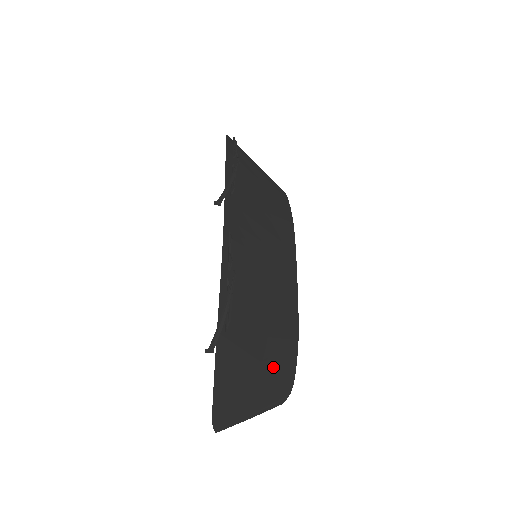
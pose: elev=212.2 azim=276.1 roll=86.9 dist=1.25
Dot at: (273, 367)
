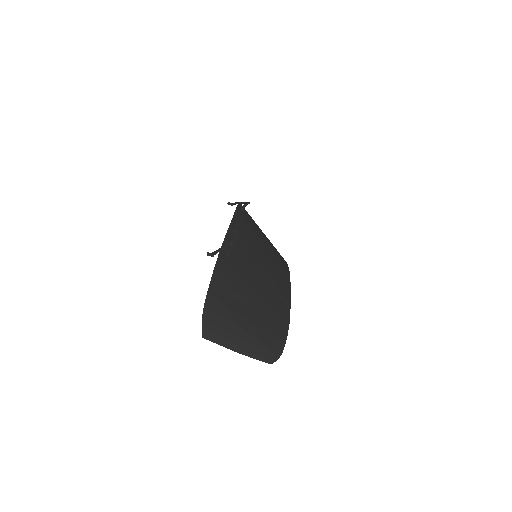
Dot at: (264, 321)
